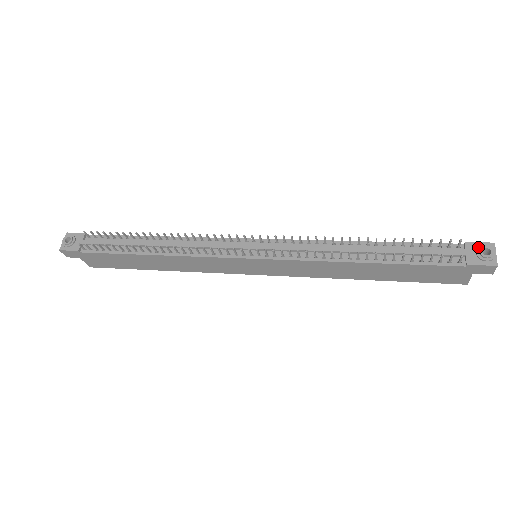
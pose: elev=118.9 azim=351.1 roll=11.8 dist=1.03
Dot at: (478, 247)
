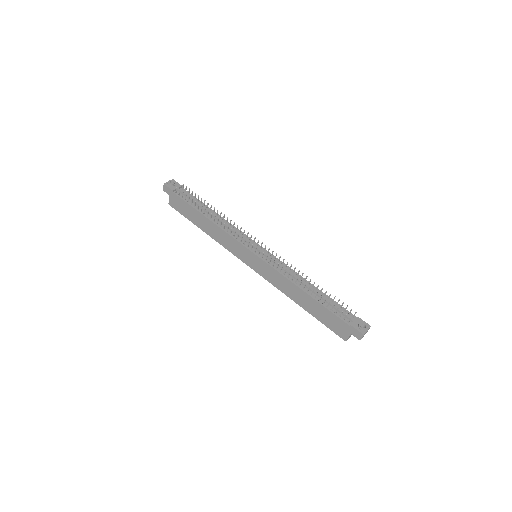
Dot at: (362, 322)
